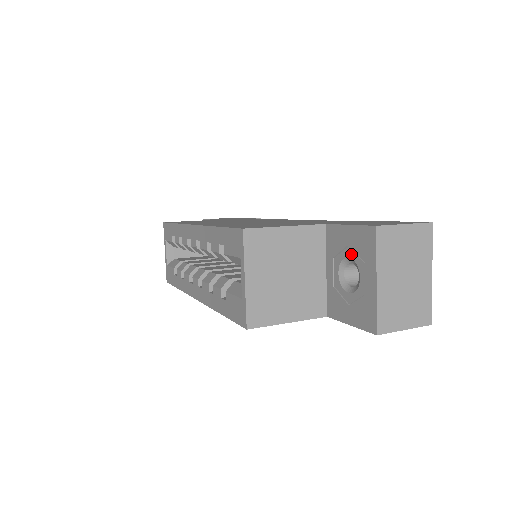
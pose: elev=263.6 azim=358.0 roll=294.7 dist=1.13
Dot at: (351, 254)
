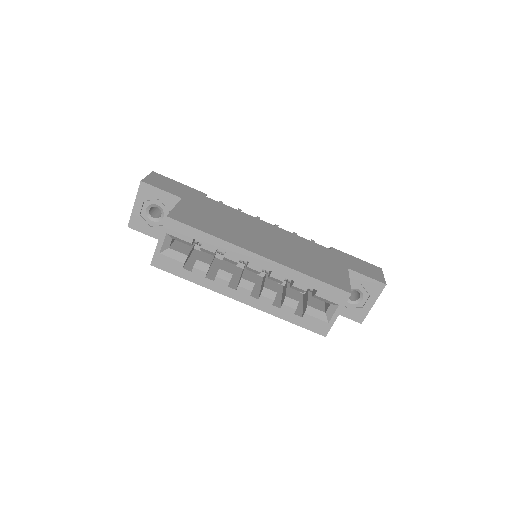
Dot at: (362, 289)
